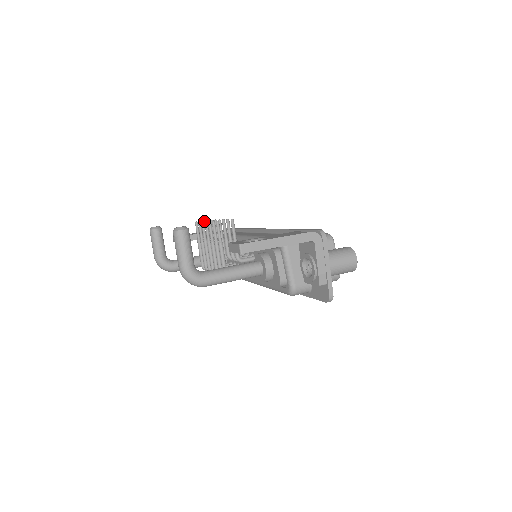
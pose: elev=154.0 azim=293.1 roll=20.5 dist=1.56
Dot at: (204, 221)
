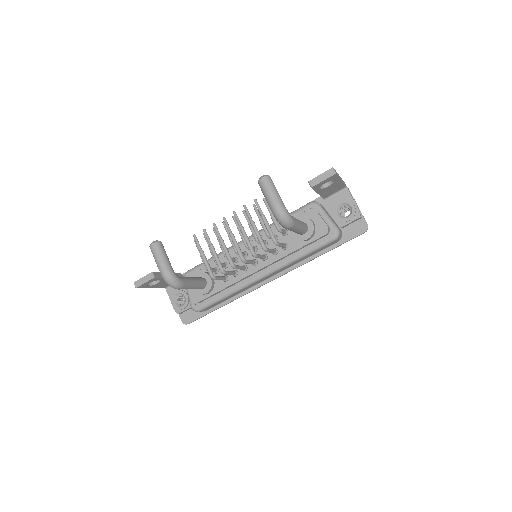
Dot at: (194, 239)
